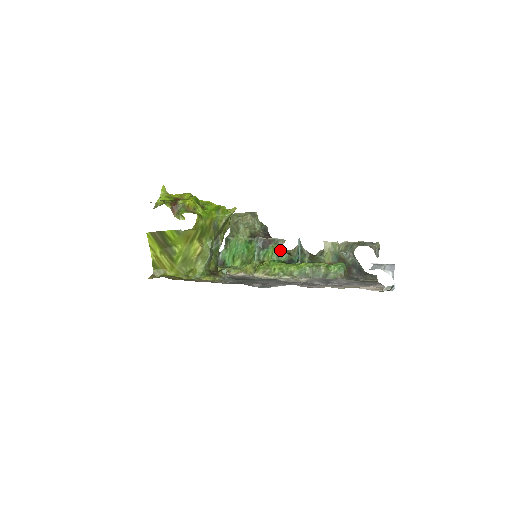
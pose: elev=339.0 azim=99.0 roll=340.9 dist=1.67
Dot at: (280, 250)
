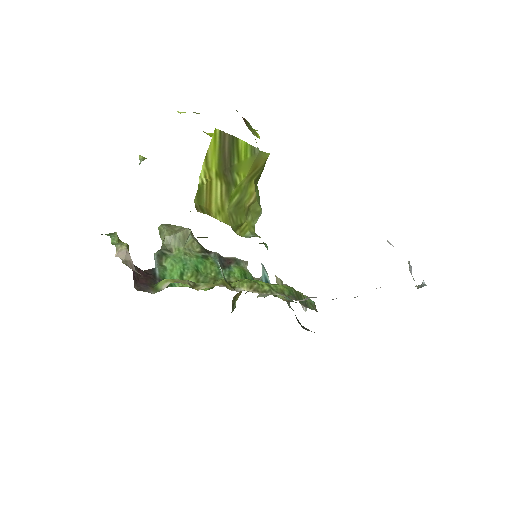
Dot at: (246, 272)
